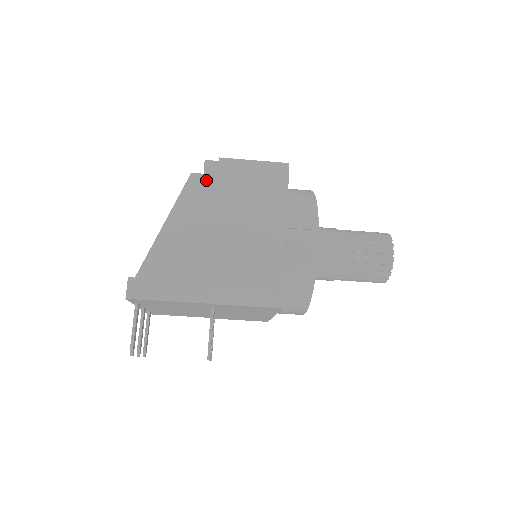
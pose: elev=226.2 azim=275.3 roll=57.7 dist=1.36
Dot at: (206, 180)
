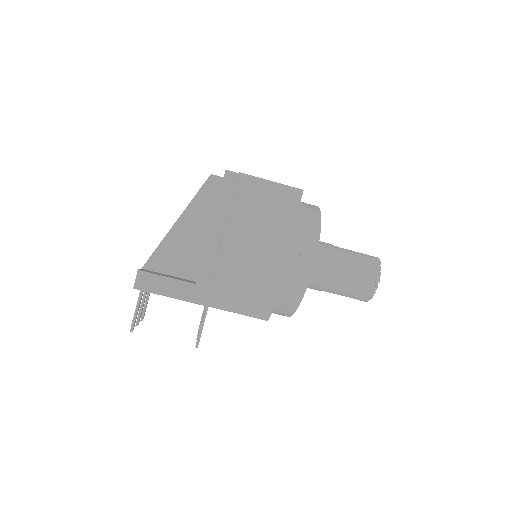
Dot at: (223, 190)
